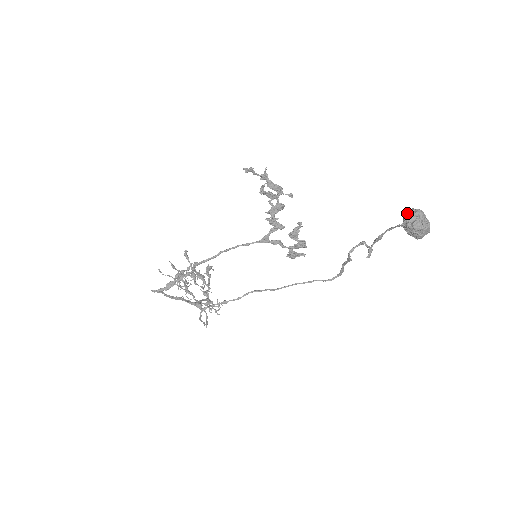
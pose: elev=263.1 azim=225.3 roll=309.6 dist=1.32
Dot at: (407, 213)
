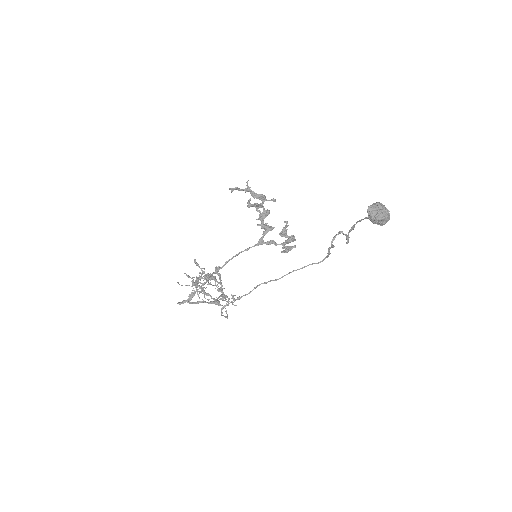
Dot at: (369, 209)
